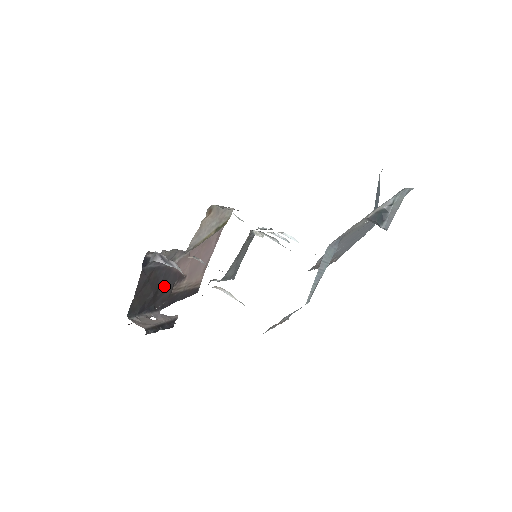
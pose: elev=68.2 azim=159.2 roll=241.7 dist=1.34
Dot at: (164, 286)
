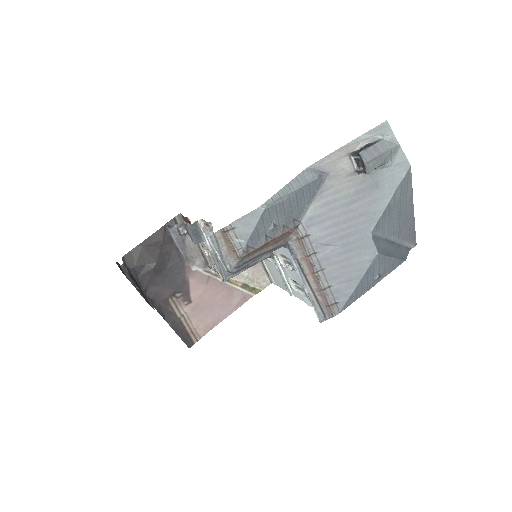
Dot at: (168, 278)
